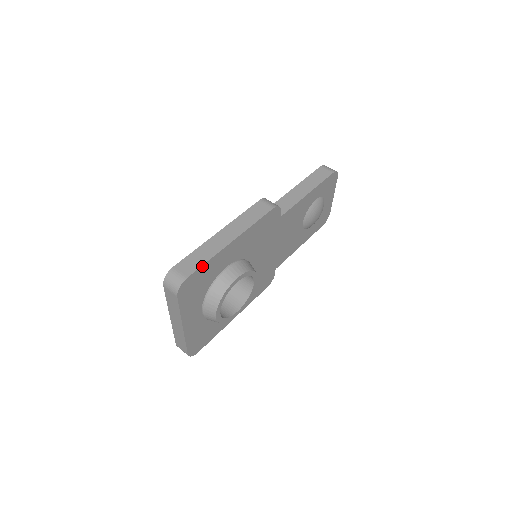
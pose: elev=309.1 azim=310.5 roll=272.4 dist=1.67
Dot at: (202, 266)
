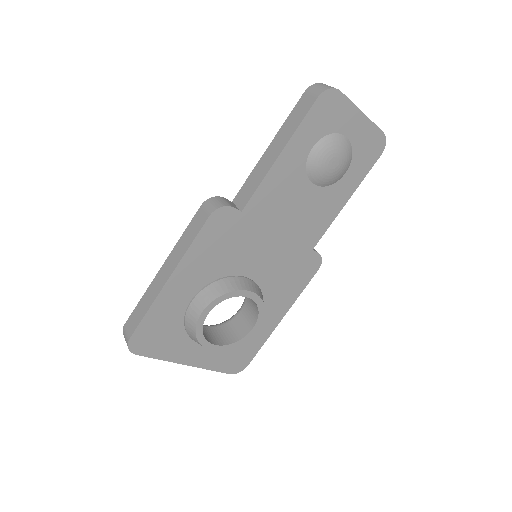
Dot at: (142, 321)
